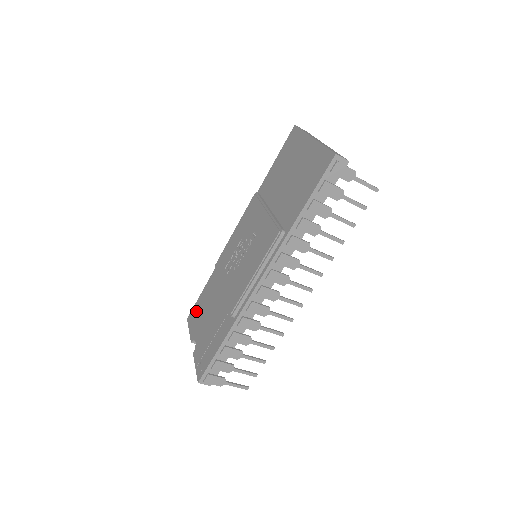
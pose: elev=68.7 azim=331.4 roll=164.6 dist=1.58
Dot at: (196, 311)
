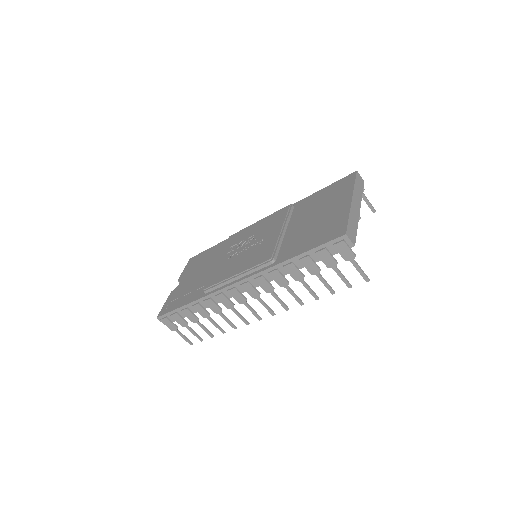
Dot at: (197, 259)
